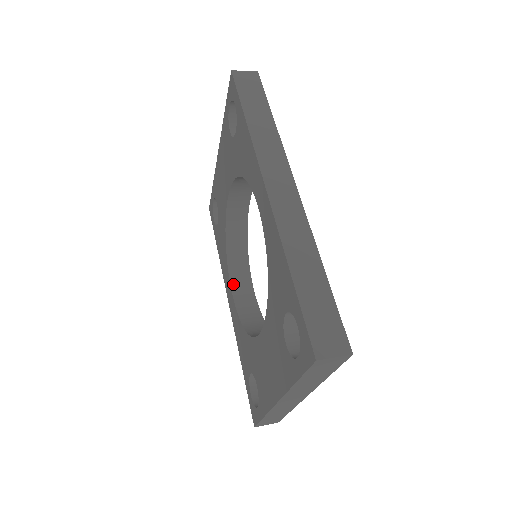
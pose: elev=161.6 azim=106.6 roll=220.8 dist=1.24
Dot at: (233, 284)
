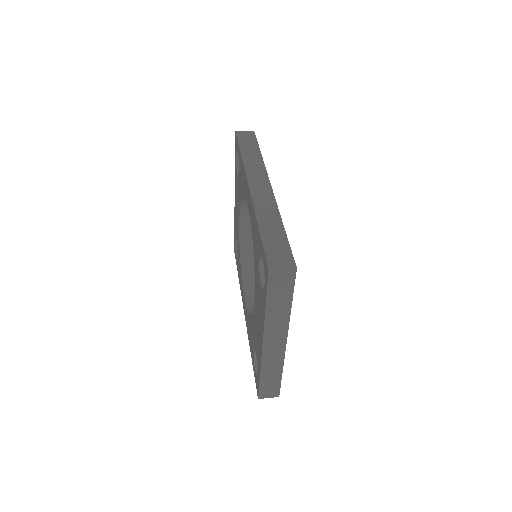
Dot at: (246, 293)
